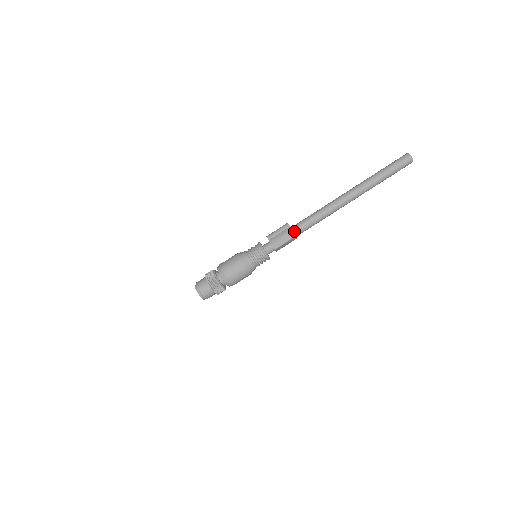
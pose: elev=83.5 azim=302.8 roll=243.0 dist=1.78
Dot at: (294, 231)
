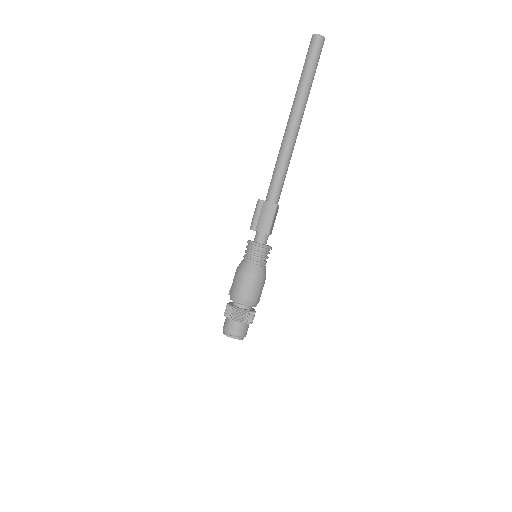
Dot at: (271, 202)
